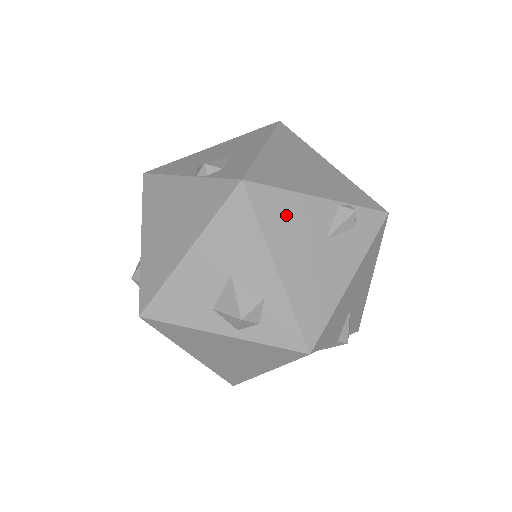
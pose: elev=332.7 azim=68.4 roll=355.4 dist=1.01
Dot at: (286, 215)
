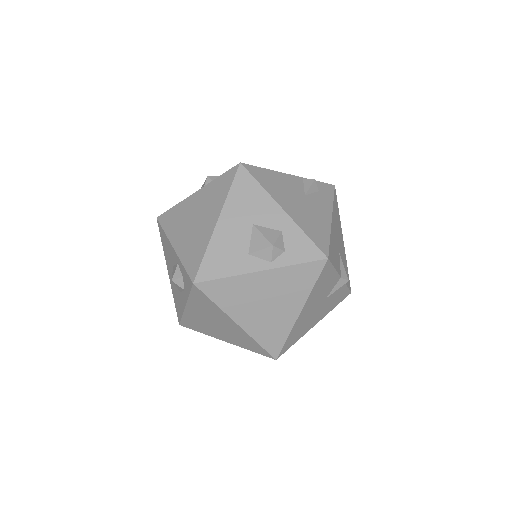
Dot at: (274, 182)
